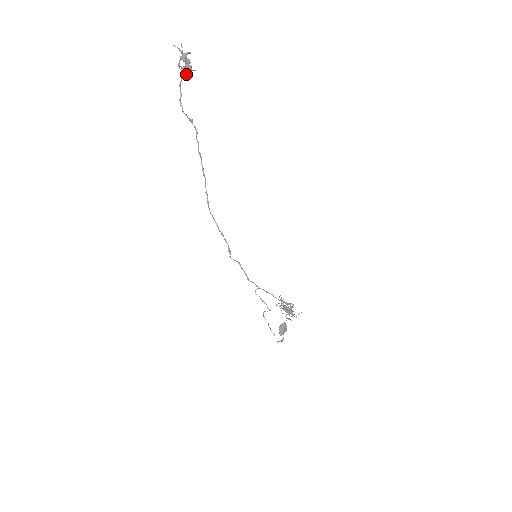
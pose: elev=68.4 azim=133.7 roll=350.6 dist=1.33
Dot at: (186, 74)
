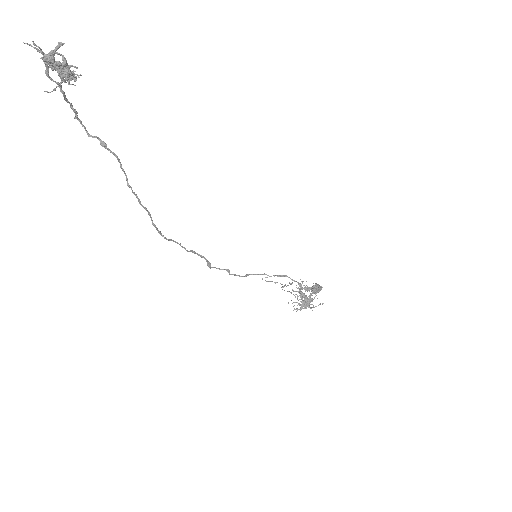
Dot at: (69, 80)
